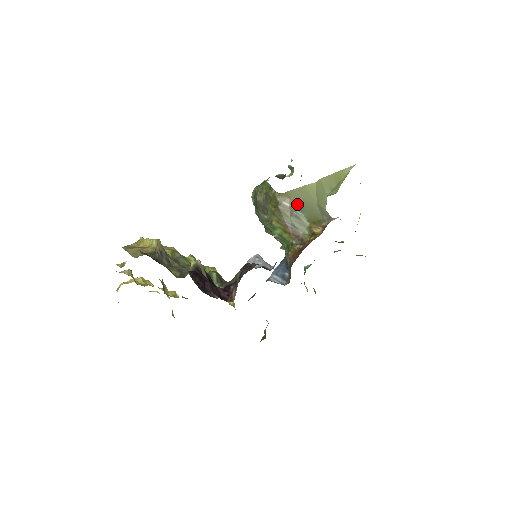
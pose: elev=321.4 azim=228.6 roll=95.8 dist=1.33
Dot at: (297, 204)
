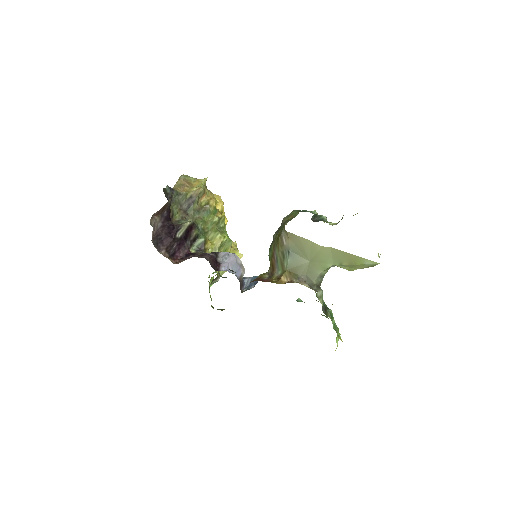
Dot at: (292, 248)
